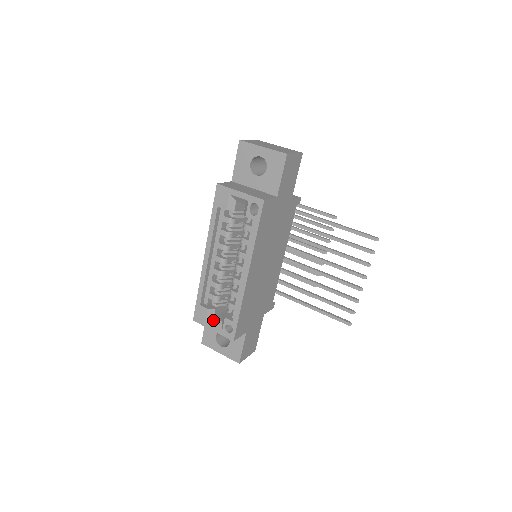
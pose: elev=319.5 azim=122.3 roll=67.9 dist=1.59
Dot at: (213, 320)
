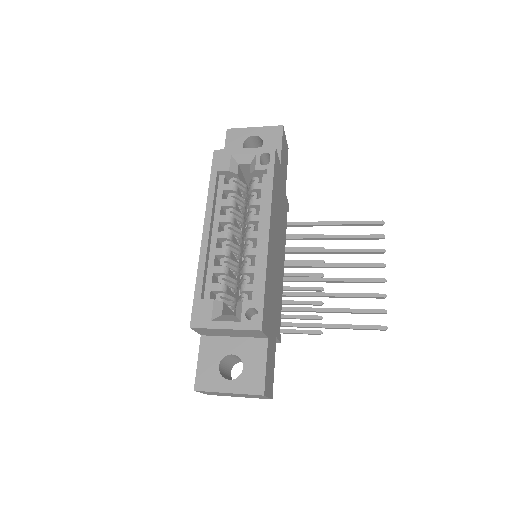
Dot at: (222, 317)
